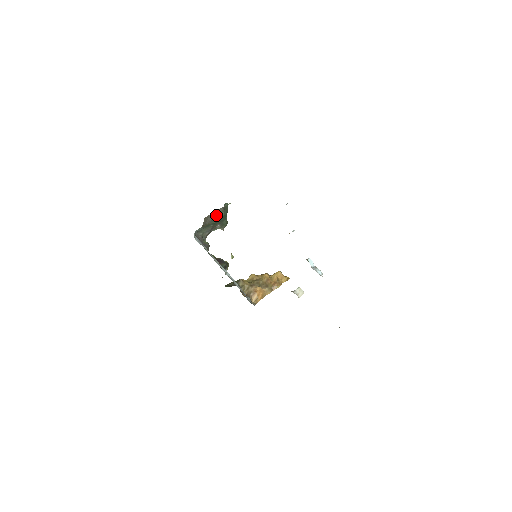
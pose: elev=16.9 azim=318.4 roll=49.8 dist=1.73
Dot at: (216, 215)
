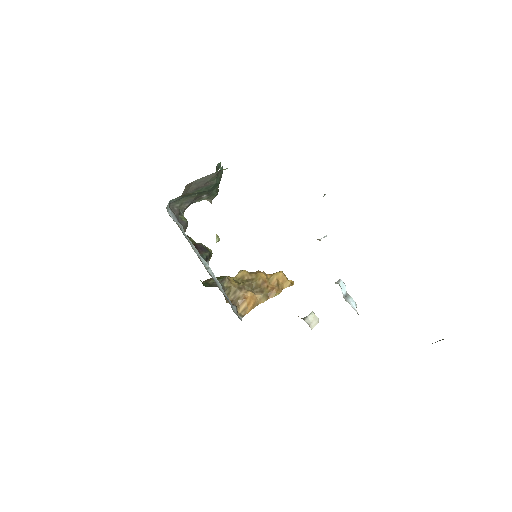
Dot at: (204, 182)
